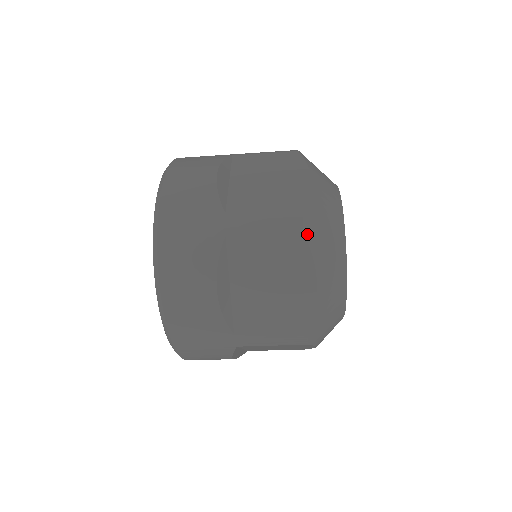
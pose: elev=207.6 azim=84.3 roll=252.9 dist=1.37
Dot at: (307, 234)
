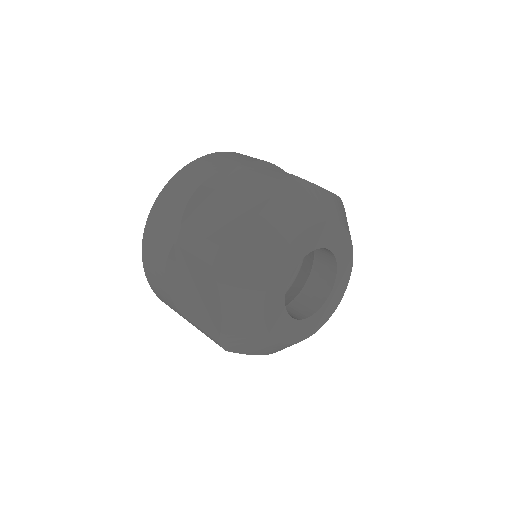
Dot at: (231, 350)
